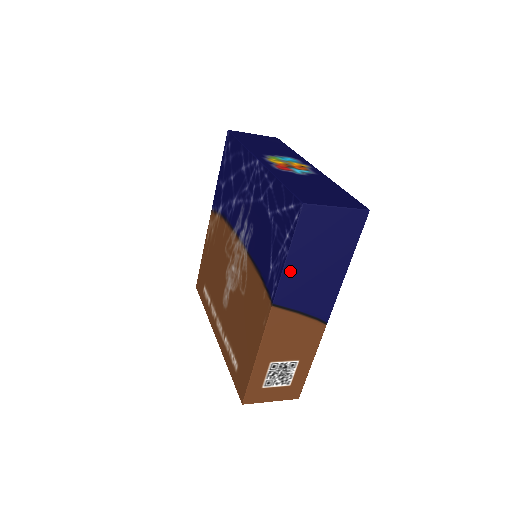
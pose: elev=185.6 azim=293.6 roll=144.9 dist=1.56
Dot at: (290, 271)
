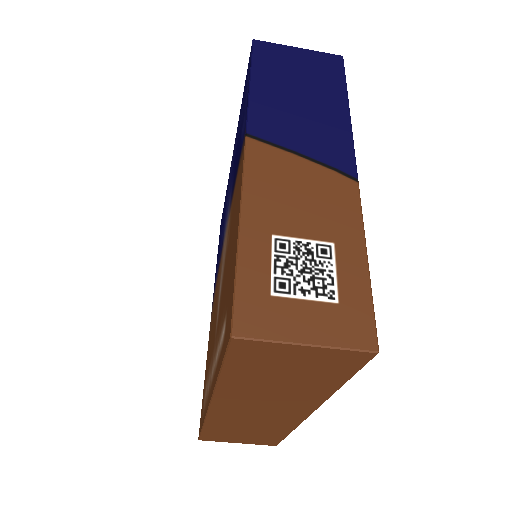
Dot at: (260, 98)
